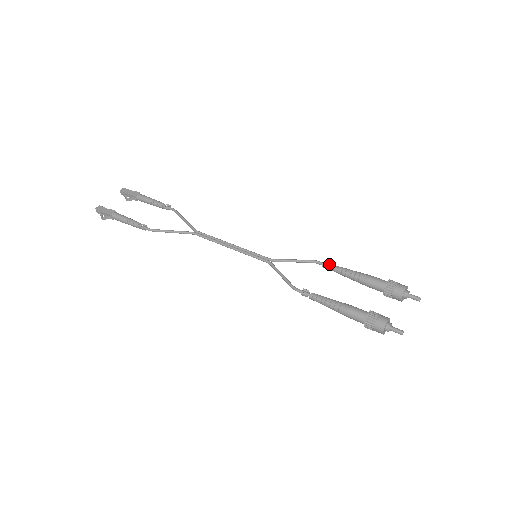
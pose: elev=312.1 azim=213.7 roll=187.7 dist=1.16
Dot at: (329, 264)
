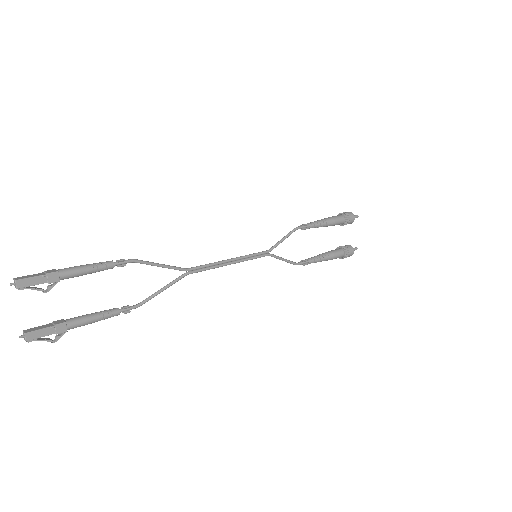
Dot at: (306, 225)
